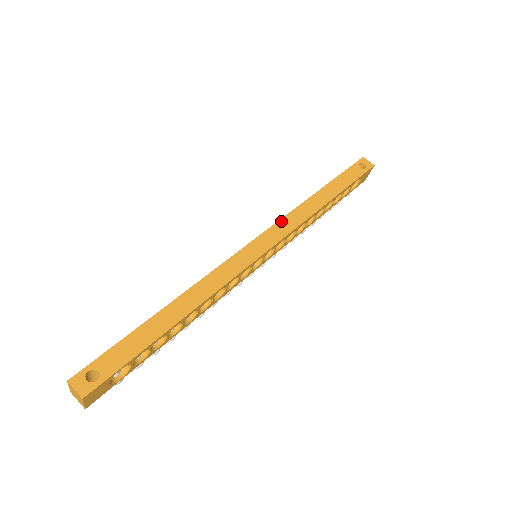
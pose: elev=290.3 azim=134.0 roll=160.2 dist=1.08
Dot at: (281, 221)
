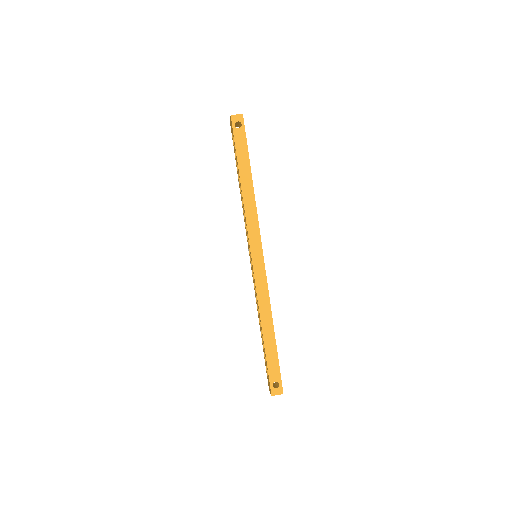
Dot at: (249, 229)
